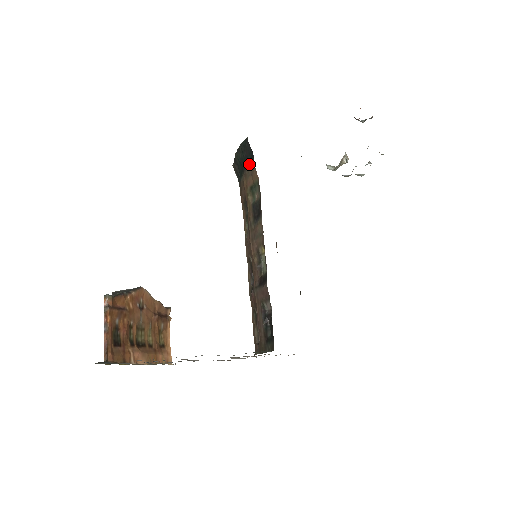
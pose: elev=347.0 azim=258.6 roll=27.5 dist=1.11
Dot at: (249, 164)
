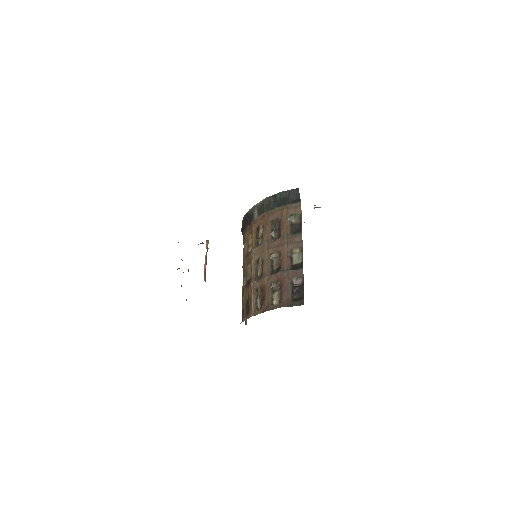
Dot at: (294, 202)
